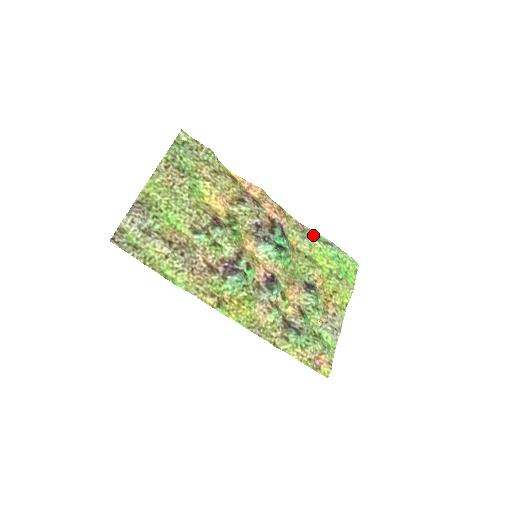
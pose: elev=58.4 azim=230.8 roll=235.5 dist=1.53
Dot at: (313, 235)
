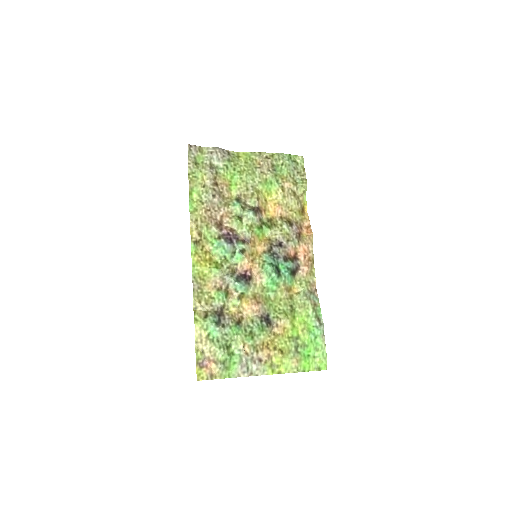
Dot at: (315, 303)
